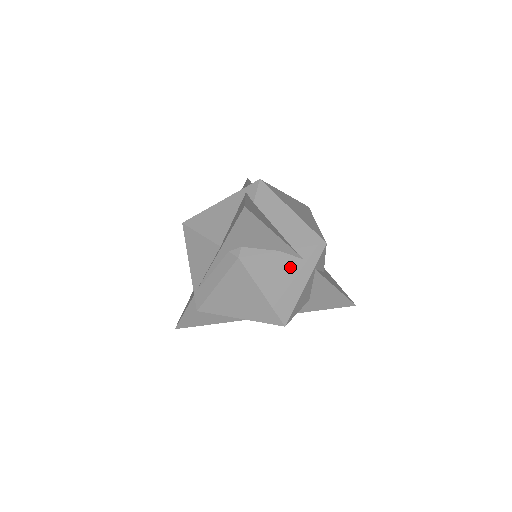
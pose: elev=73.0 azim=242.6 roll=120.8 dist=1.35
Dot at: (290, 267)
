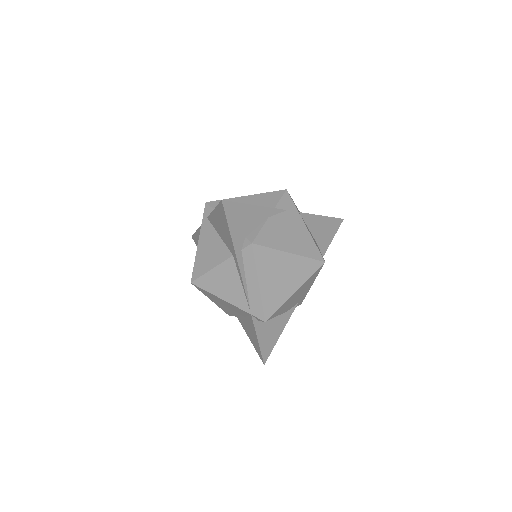
Dot at: (285, 222)
